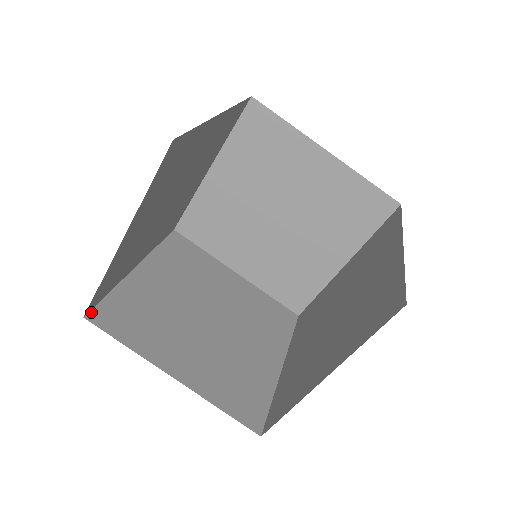
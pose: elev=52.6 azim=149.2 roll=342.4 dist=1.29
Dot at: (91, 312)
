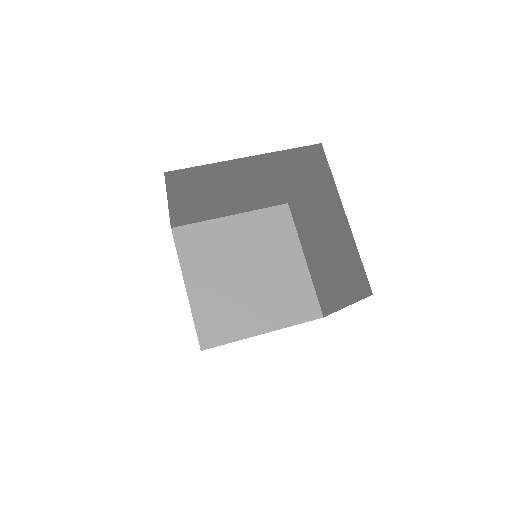
Dot at: occluded
